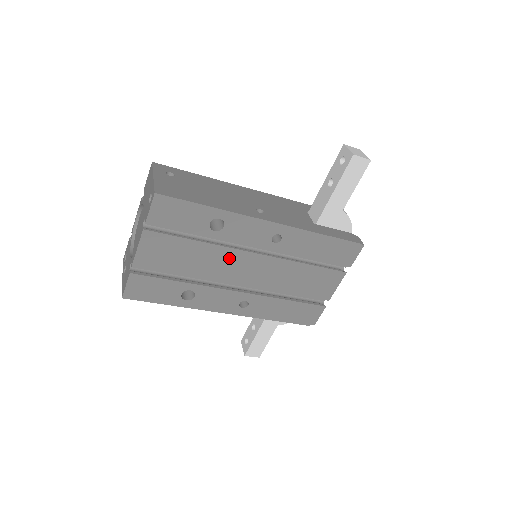
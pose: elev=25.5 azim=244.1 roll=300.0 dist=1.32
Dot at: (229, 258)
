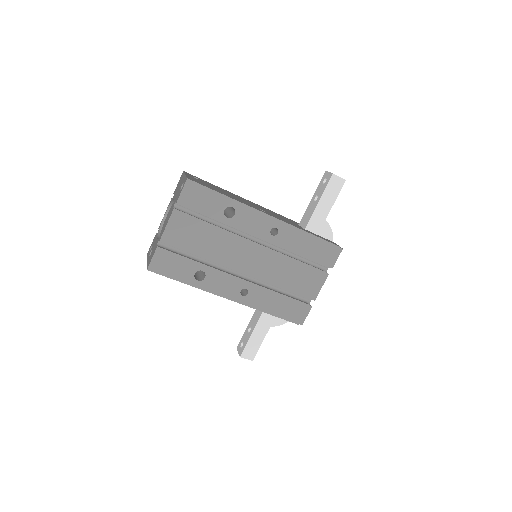
Dot at: (236, 245)
